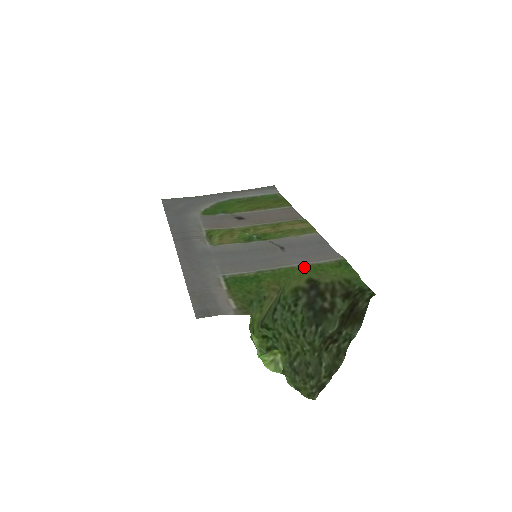
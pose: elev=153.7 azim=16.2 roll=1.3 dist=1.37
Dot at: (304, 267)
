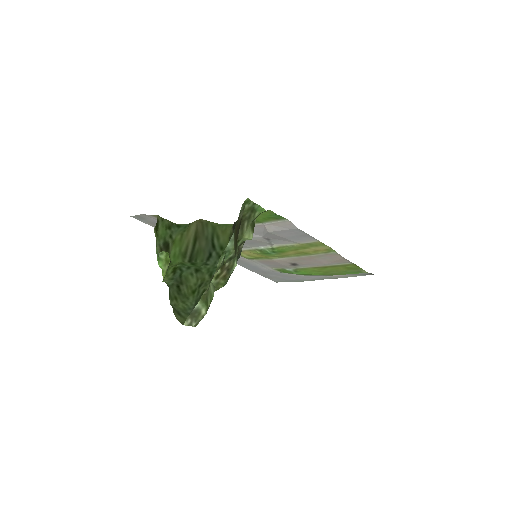
Dot at: occluded
